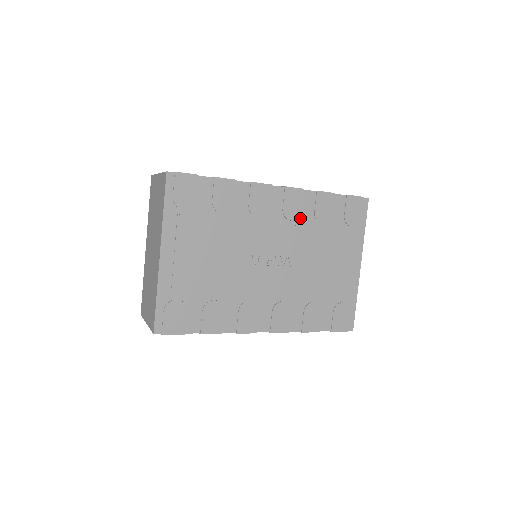
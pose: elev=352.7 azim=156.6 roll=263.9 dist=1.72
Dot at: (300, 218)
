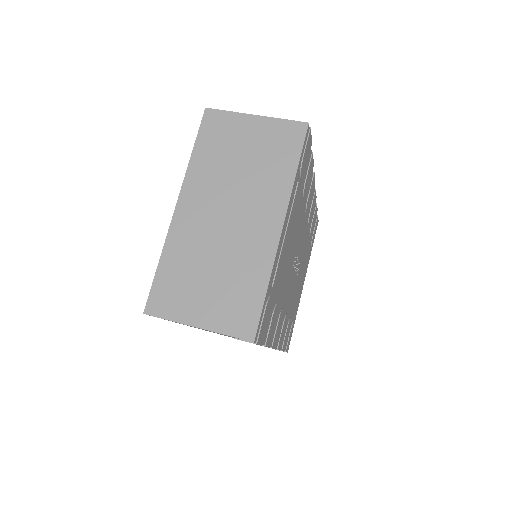
Dot at: (309, 226)
